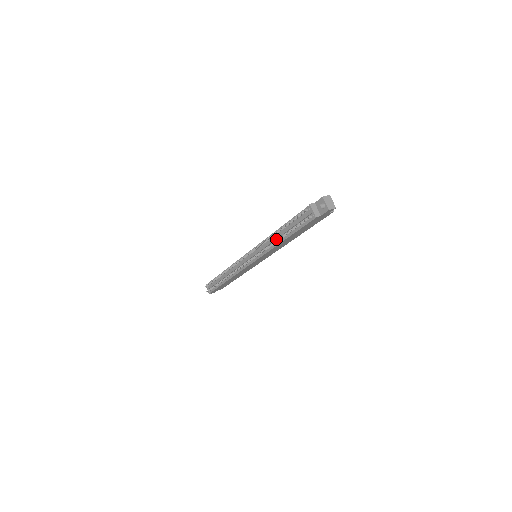
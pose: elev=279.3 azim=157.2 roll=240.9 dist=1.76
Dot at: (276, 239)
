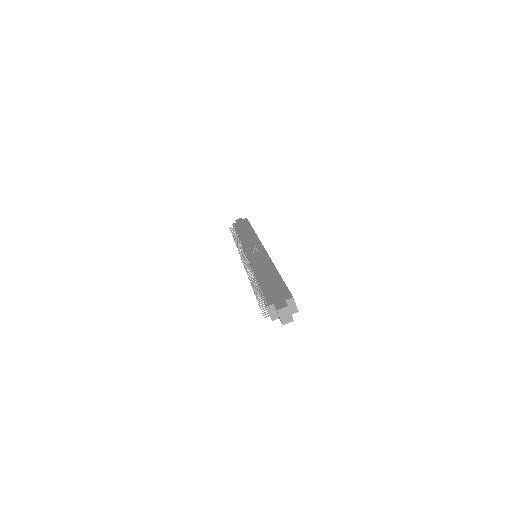
Dot at: occluded
